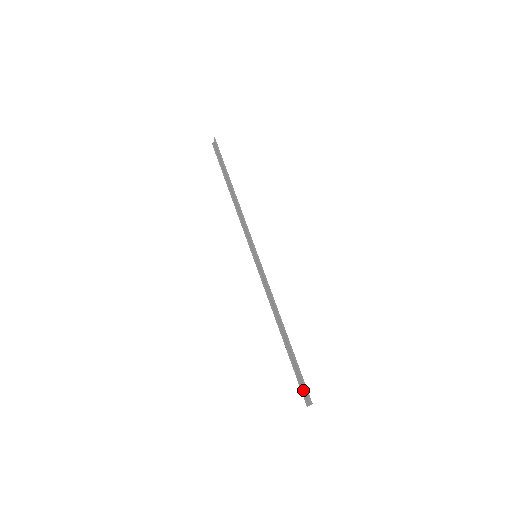
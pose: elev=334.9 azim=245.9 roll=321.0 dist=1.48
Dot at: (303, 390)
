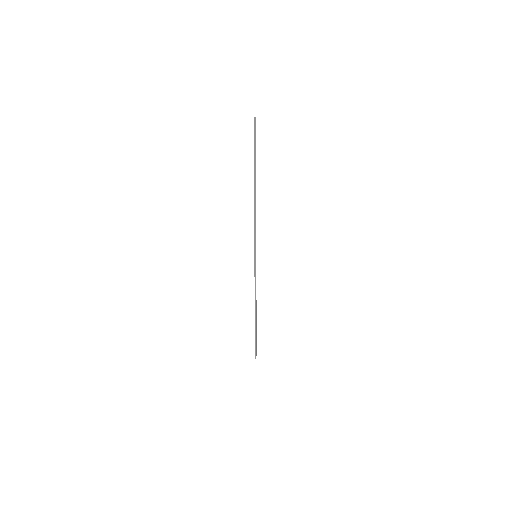
Dot at: (256, 346)
